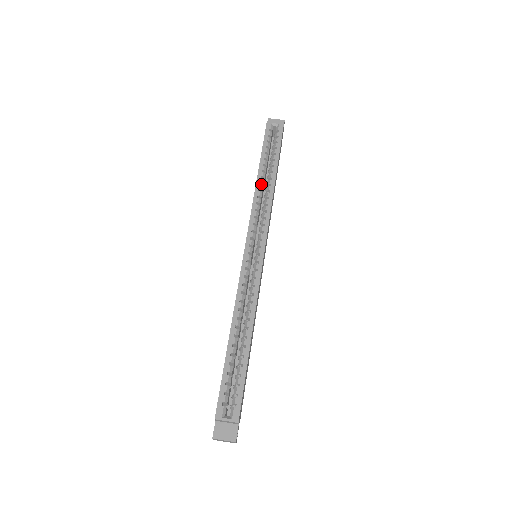
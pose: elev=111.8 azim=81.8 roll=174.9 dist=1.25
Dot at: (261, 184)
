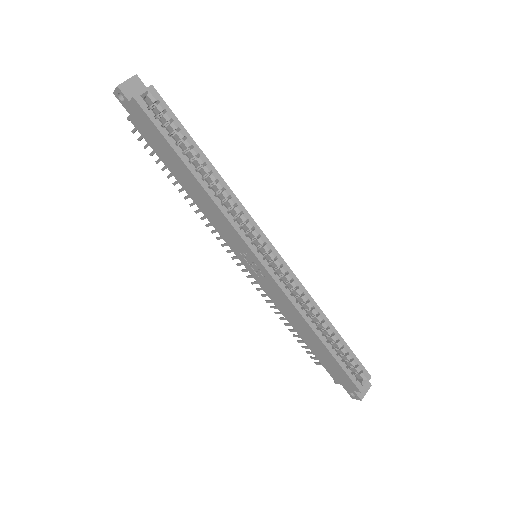
Dot at: (207, 186)
